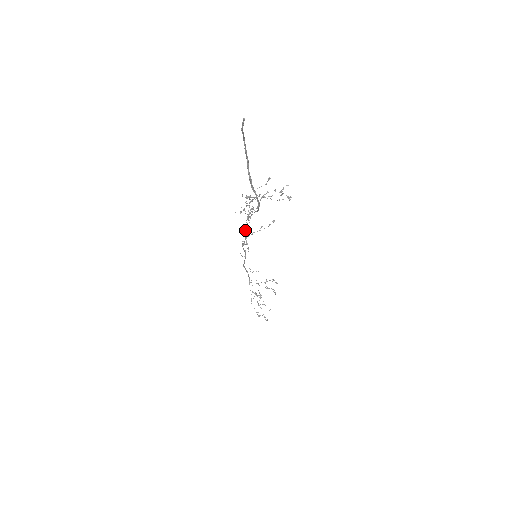
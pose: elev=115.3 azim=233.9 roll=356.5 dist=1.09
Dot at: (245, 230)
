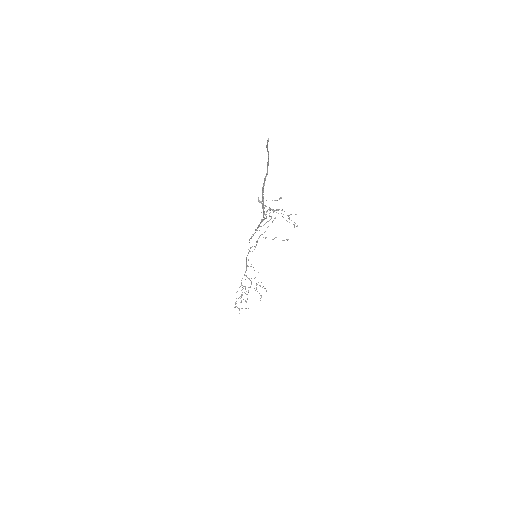
Dot at: occluded
